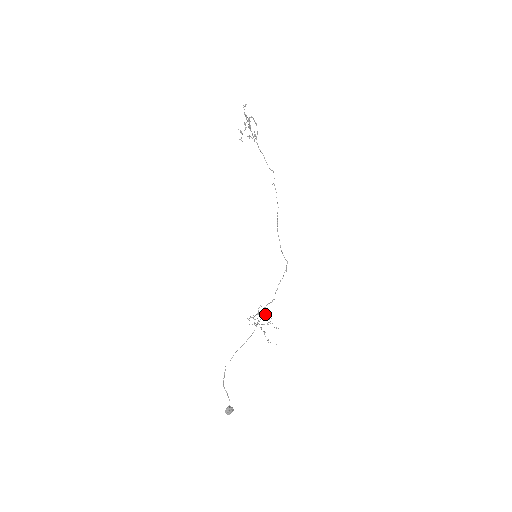
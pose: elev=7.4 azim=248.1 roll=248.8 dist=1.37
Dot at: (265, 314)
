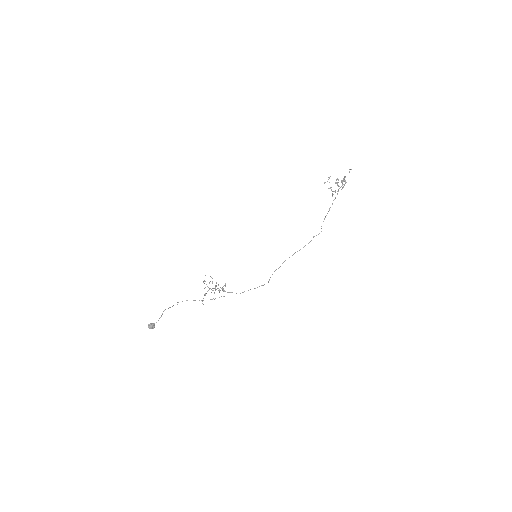
Dot at: (216, 282)
